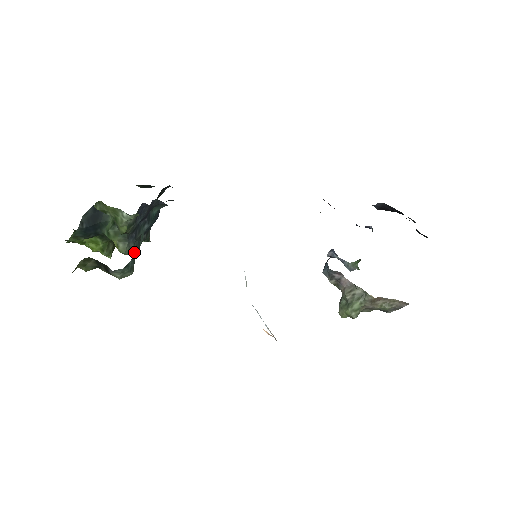
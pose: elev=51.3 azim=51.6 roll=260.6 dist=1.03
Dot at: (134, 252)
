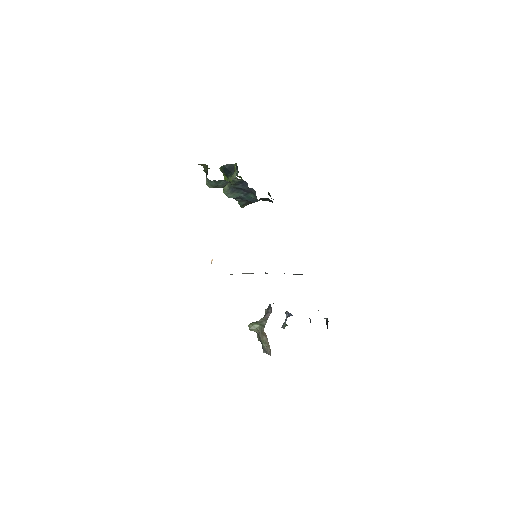
Dot at: (219, 183)
